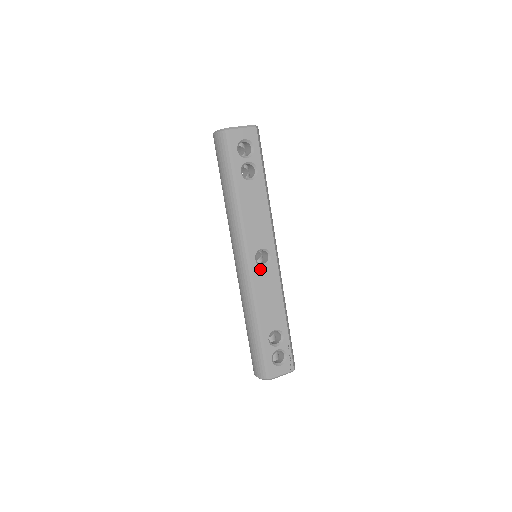
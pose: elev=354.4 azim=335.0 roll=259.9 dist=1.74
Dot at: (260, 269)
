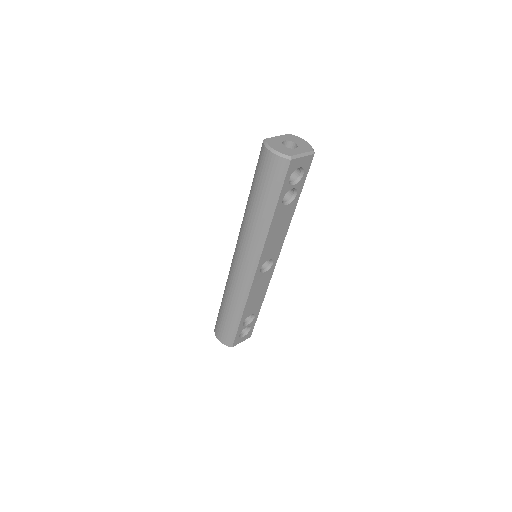
Dot at: (260, 275)
